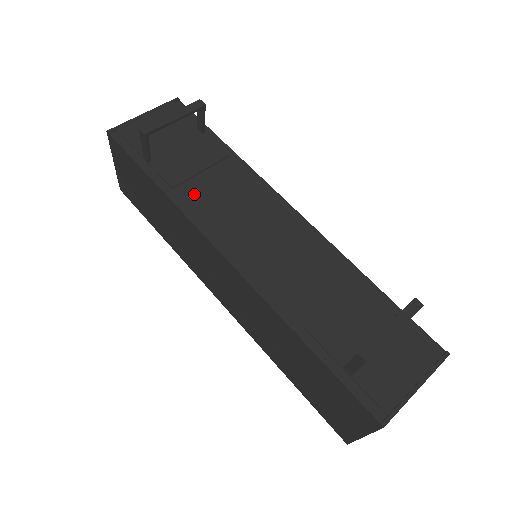
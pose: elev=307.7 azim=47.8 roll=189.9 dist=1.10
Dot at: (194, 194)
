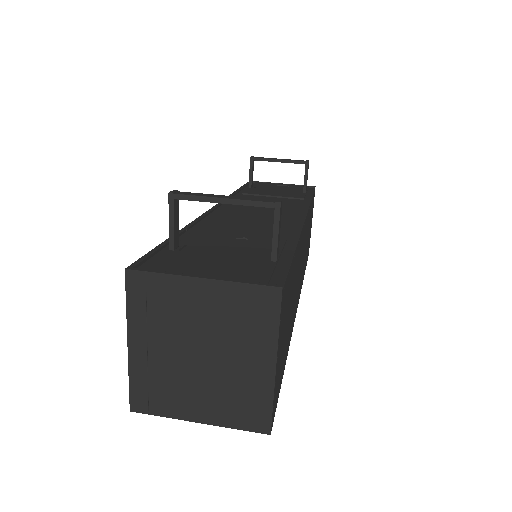
Dot at: occluded
